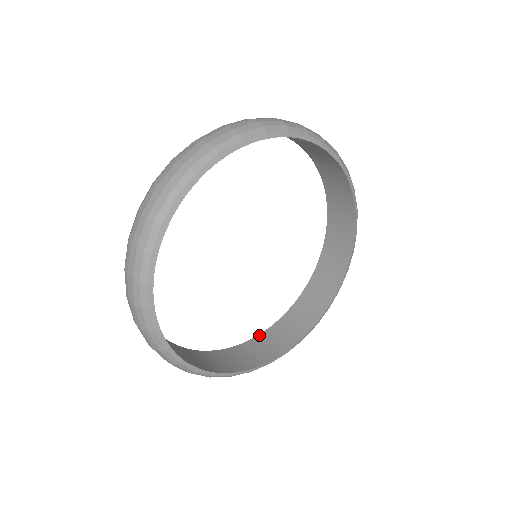
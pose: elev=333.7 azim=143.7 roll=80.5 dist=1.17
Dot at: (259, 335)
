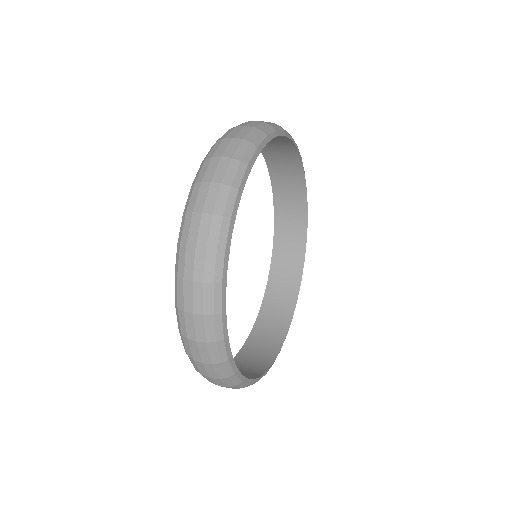
Dot at: (271, 264)
